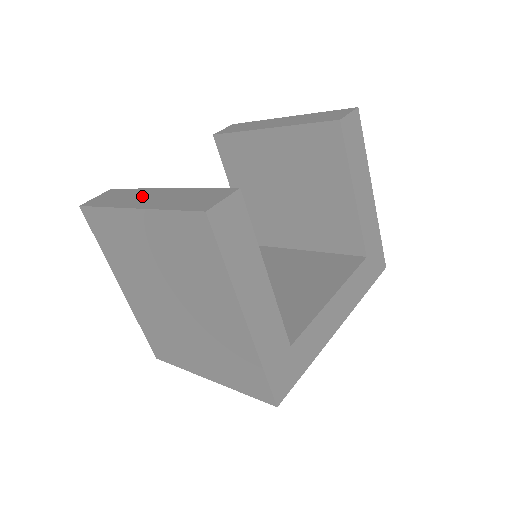
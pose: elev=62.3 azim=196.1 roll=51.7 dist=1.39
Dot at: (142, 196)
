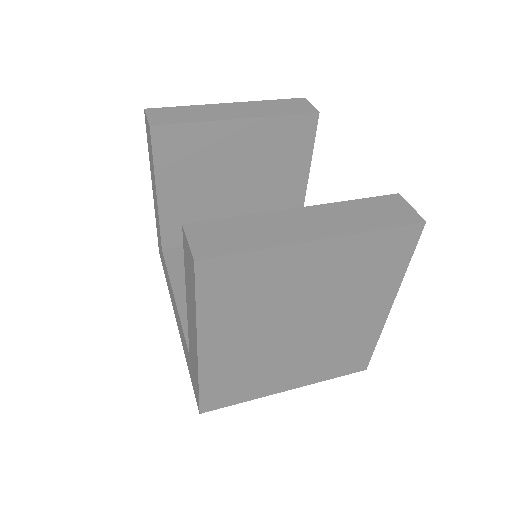
Dot at: (289, 223)
